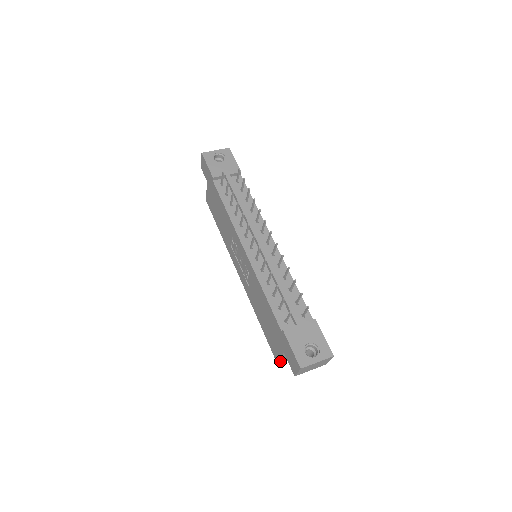
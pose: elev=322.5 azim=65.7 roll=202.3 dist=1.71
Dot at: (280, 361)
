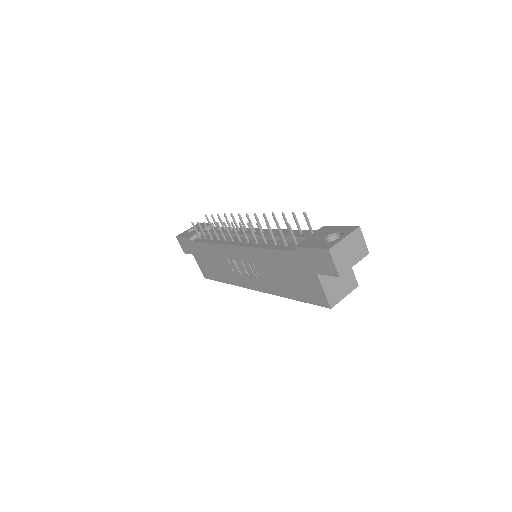
Dot at: (331, 303)
